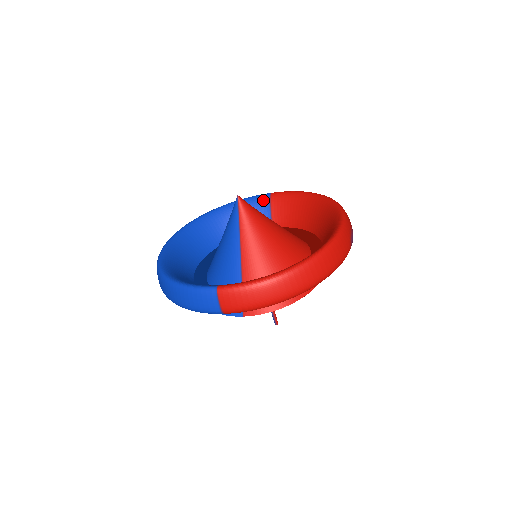
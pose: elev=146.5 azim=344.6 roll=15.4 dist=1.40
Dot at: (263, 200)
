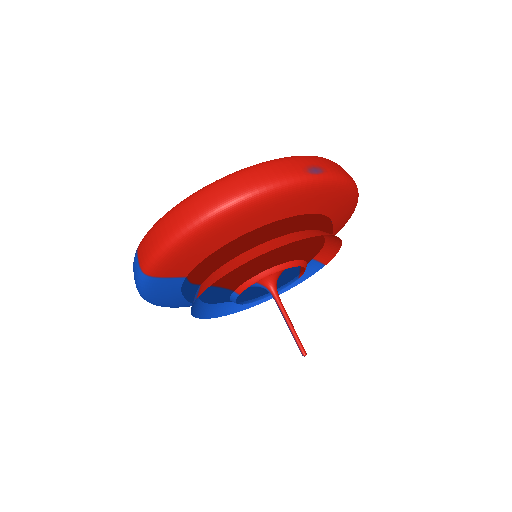
Dot at: occluded
